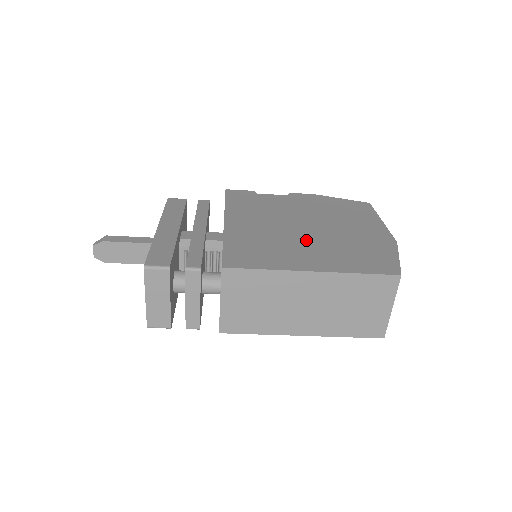
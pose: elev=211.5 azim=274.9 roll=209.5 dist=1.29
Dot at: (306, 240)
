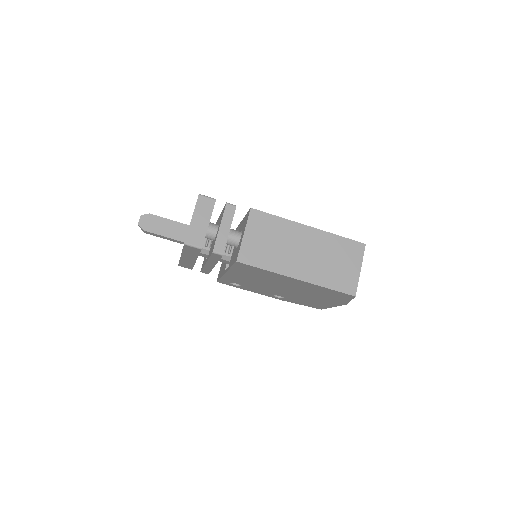
Dot at: occluded
